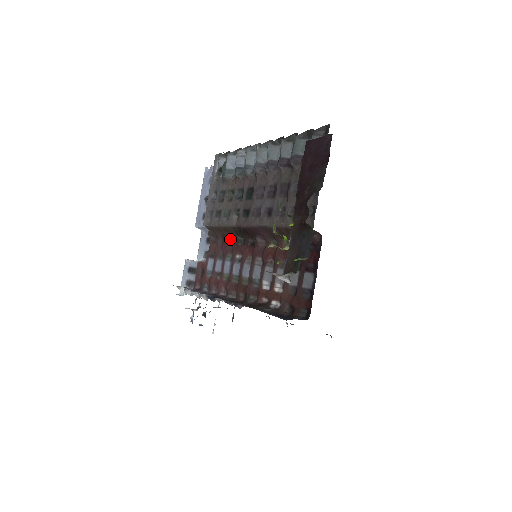
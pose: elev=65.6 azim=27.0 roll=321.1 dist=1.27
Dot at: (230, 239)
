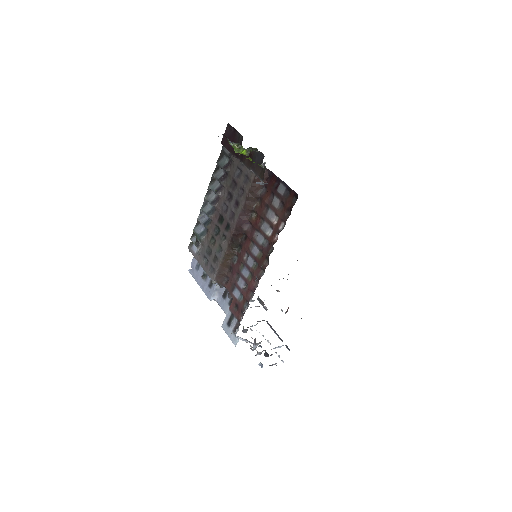
Dot at: (233, 261)
